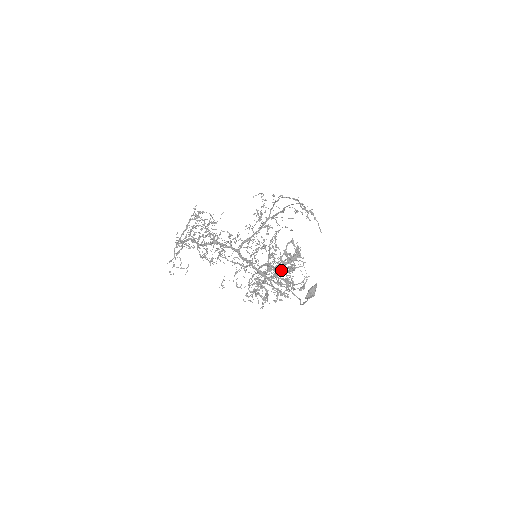
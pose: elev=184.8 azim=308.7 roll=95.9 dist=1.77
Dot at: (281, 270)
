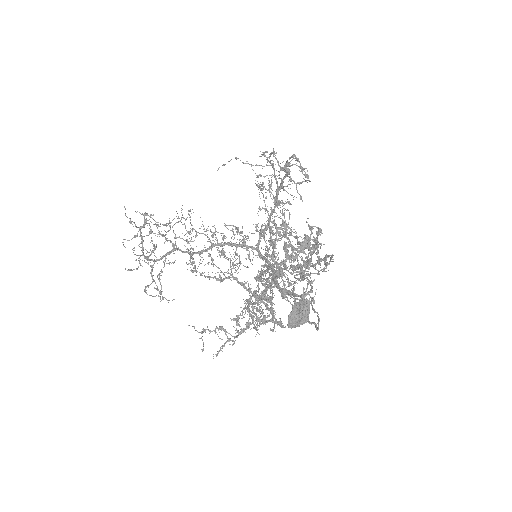
Dot at: occluded
